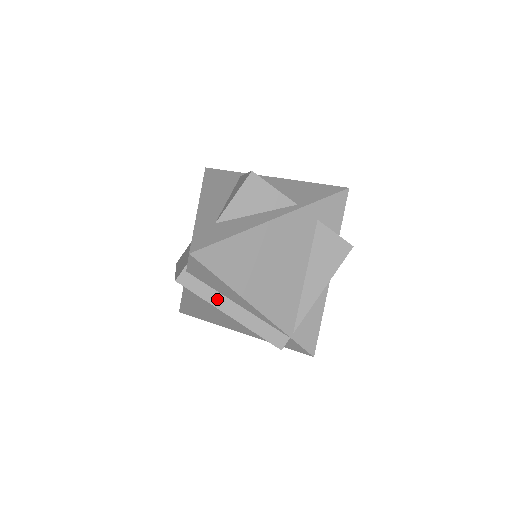
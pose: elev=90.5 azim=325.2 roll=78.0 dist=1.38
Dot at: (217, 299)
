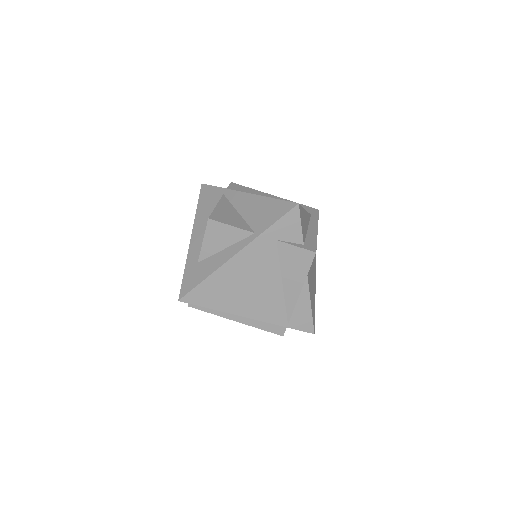
Dot at: (221, 312)
